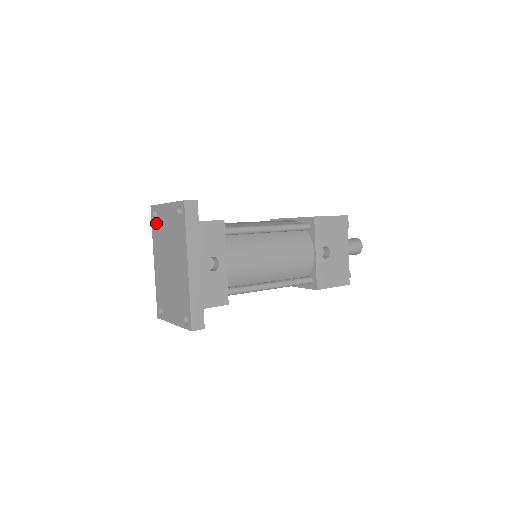
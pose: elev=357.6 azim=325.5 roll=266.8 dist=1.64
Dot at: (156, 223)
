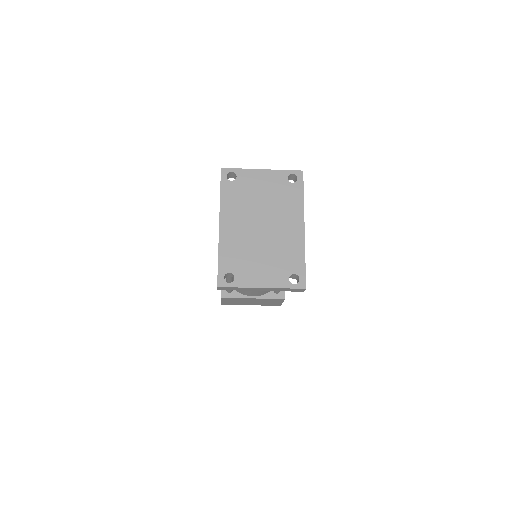
Dot at: (234, 185)
